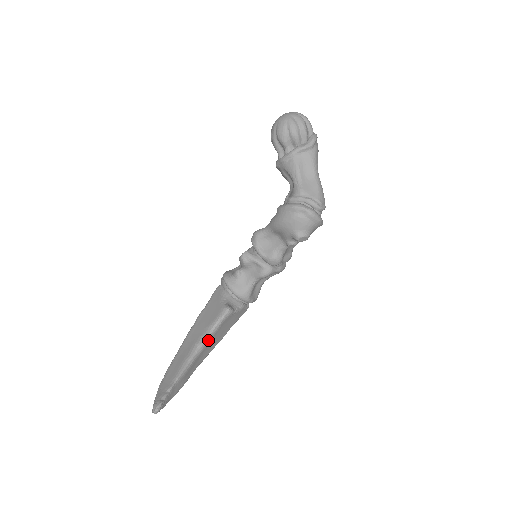
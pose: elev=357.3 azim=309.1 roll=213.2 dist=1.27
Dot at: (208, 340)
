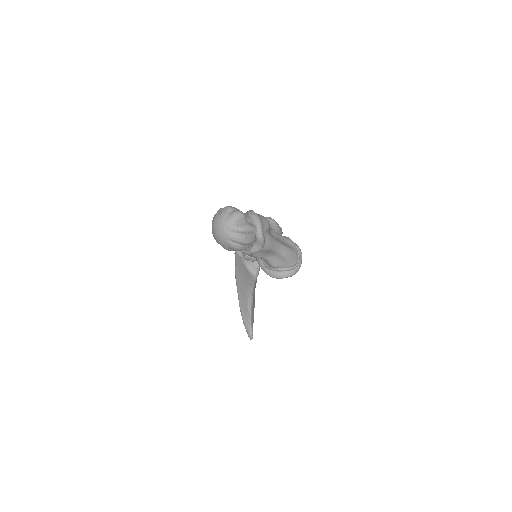
Dot at: occluded
